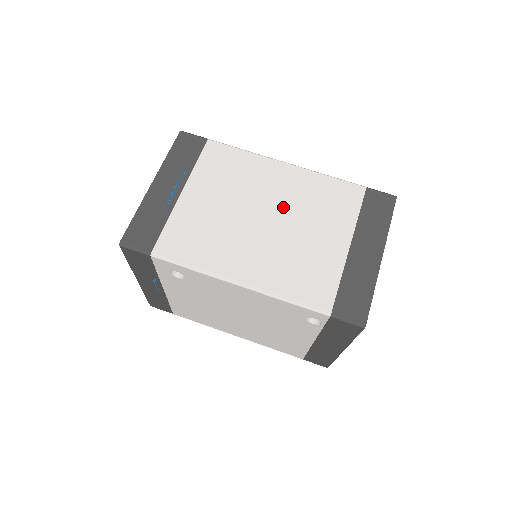
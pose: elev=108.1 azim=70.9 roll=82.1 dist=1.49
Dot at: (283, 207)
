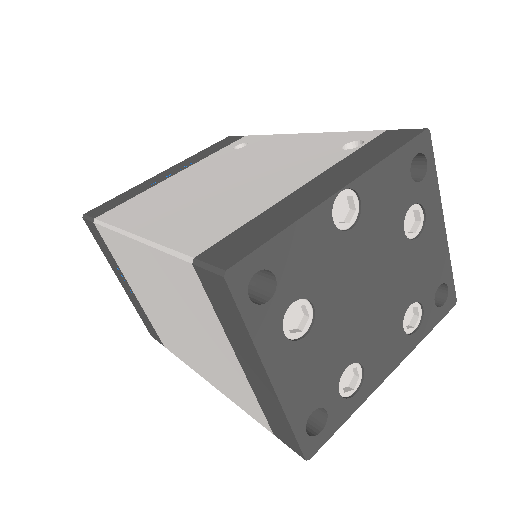
Dot at: occluded
